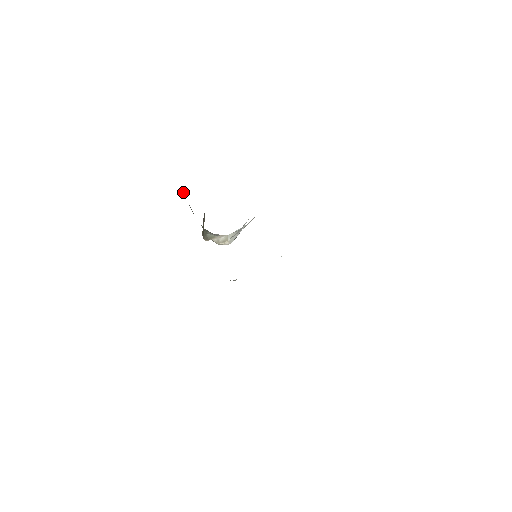
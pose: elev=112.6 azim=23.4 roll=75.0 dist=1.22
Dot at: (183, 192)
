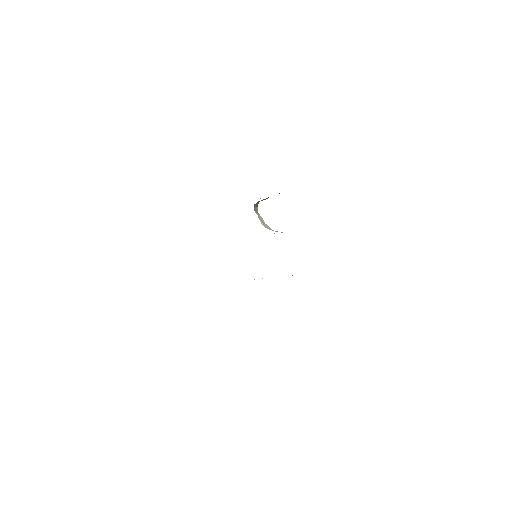
Dot at: occluded
